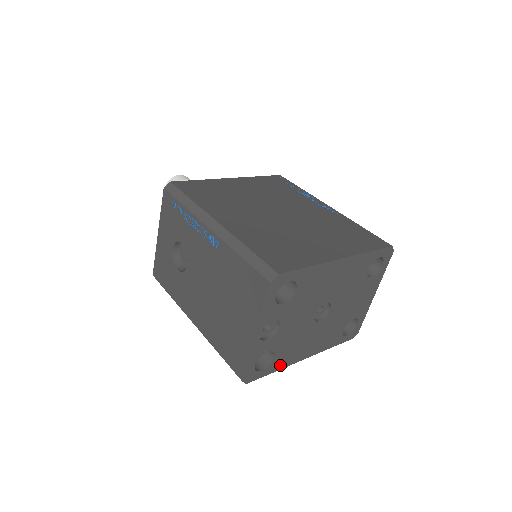
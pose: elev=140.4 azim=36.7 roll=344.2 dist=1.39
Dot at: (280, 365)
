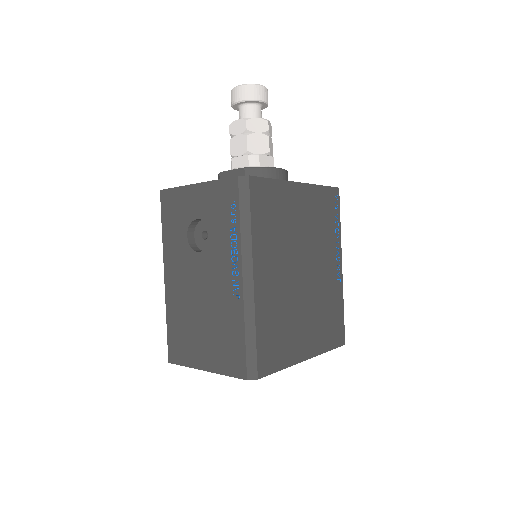
Dot at: occluded
